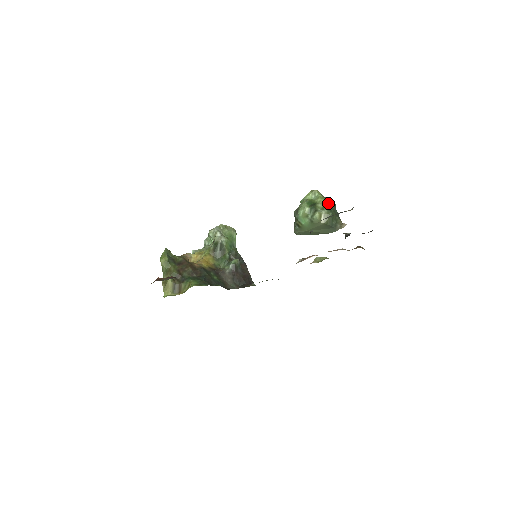
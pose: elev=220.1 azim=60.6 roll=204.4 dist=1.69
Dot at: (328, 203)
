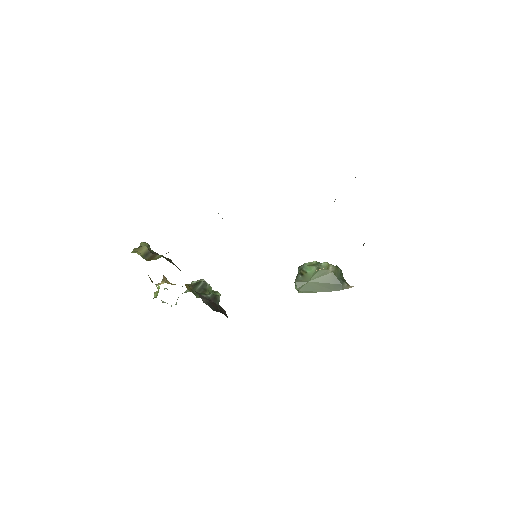
Dot at: occluded
